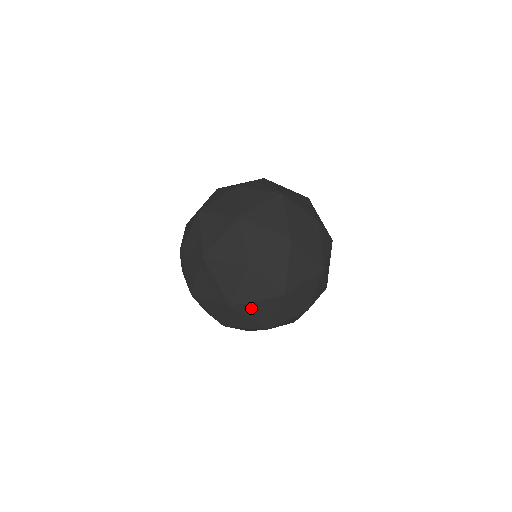
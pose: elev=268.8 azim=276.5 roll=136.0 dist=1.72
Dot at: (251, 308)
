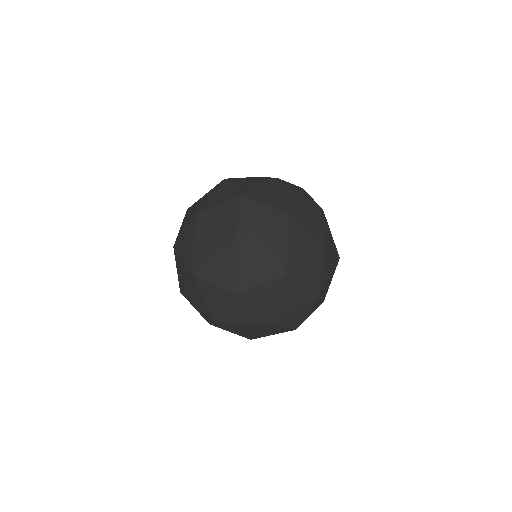
Dot at: (204, 232)
